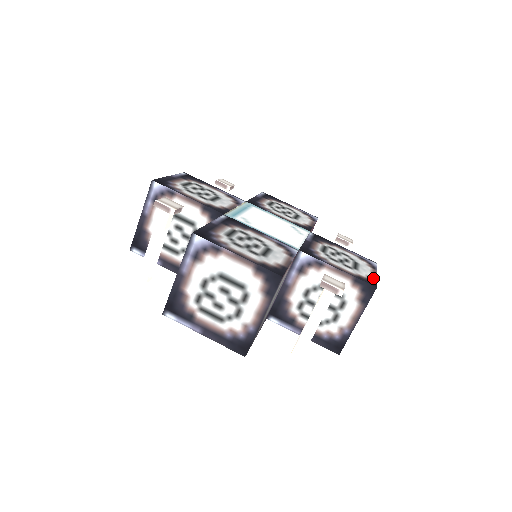
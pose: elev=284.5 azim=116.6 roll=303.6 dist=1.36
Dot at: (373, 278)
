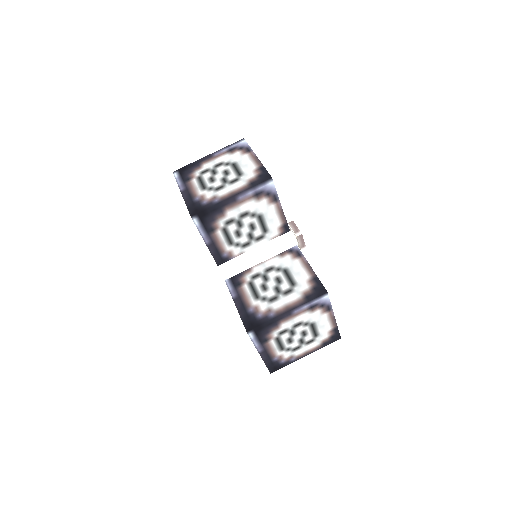
Dot at: (330, 302)
